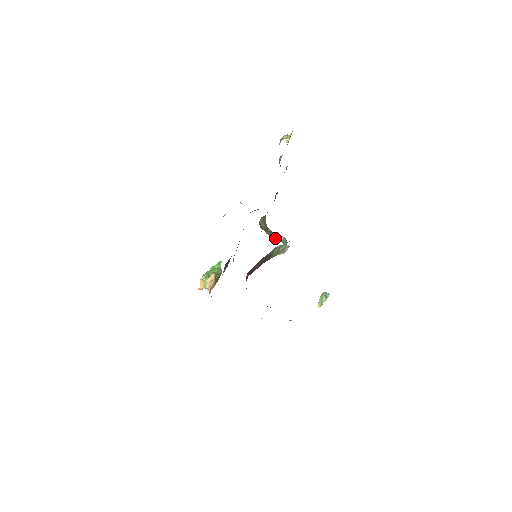
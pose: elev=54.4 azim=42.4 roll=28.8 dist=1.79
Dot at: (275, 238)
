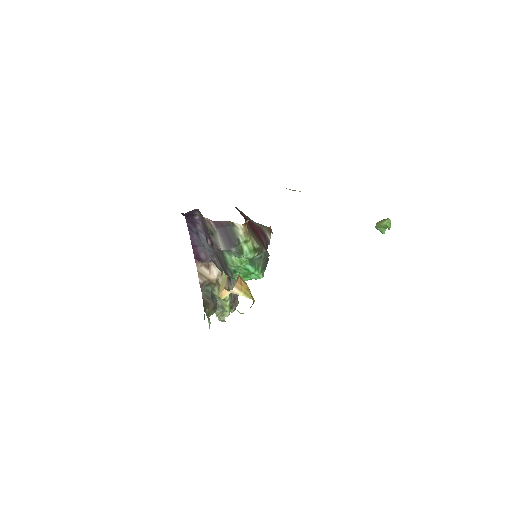
Dot at: occluded
